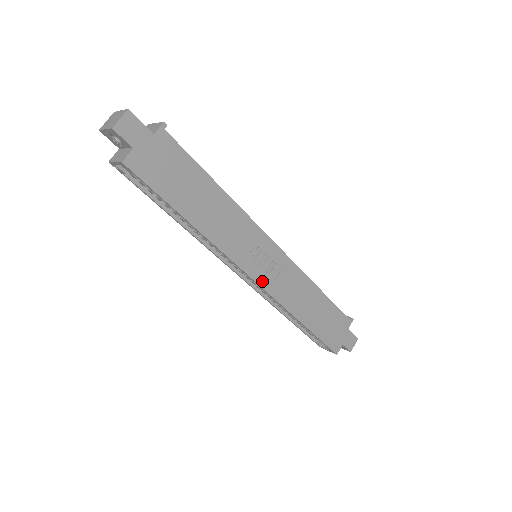
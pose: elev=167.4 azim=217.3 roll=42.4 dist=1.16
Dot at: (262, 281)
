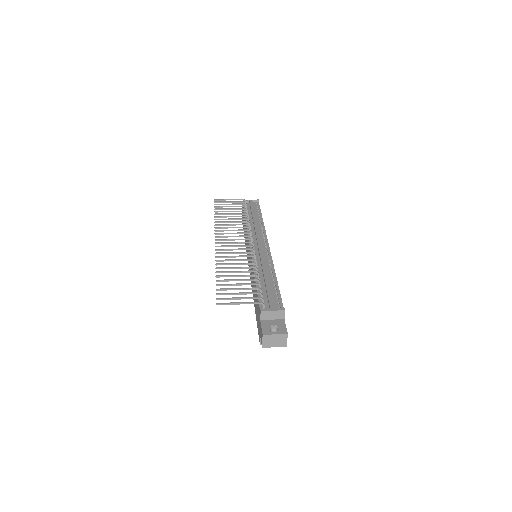
Dot at: occluded
